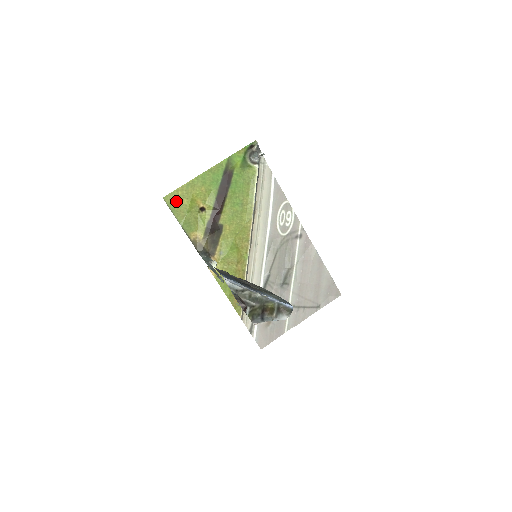
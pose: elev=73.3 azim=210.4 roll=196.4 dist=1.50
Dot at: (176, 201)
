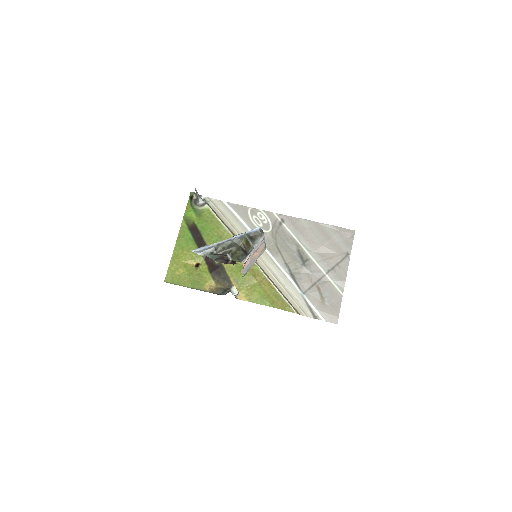
Dot at: (175, 276)
